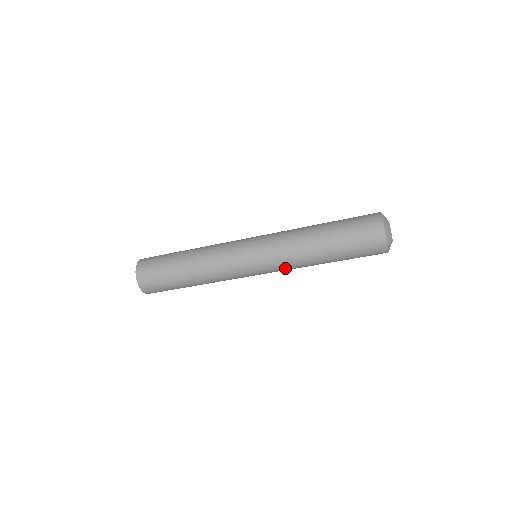
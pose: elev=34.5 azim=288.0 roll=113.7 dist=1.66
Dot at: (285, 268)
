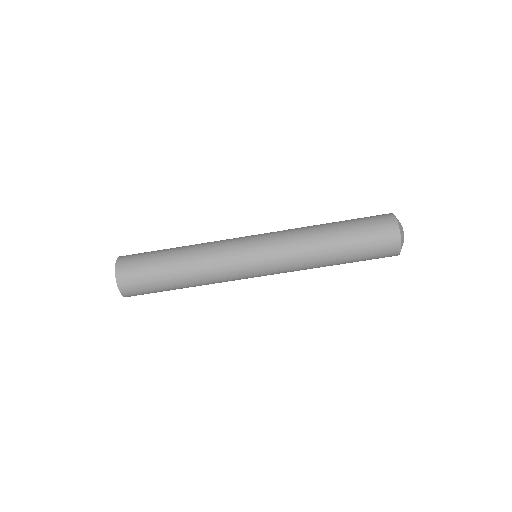
Dot at: (288, 257)
